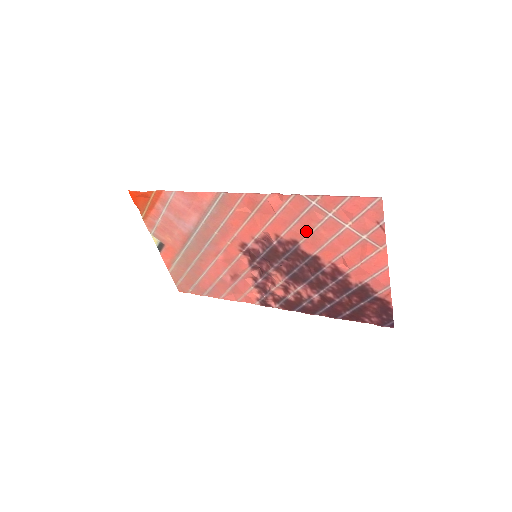
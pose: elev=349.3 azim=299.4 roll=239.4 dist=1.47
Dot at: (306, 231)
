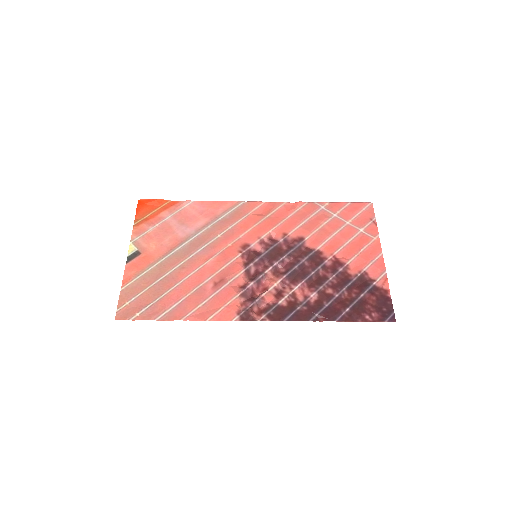
Dot at: (313, 228)
